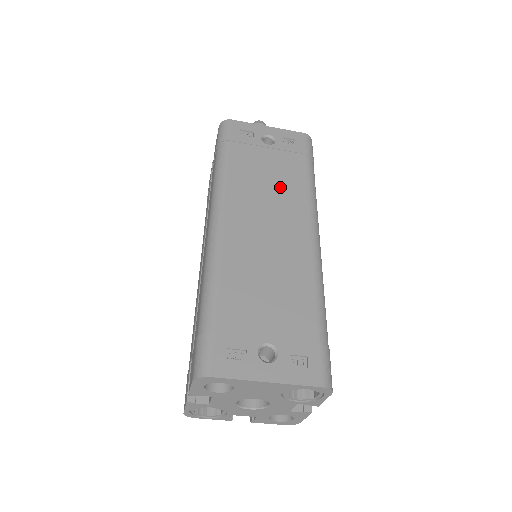
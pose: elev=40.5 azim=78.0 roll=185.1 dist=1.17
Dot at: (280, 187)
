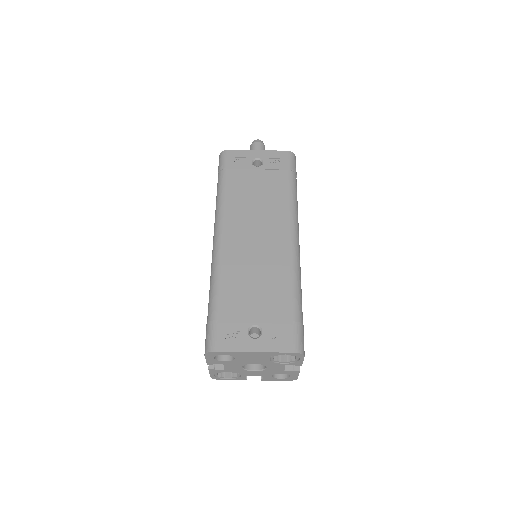
Dot at: (266, 202)
